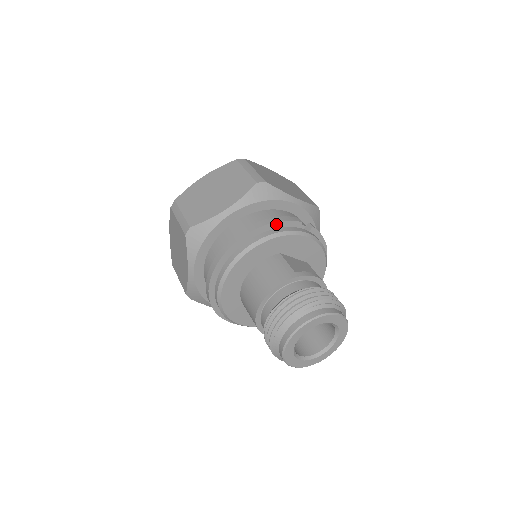
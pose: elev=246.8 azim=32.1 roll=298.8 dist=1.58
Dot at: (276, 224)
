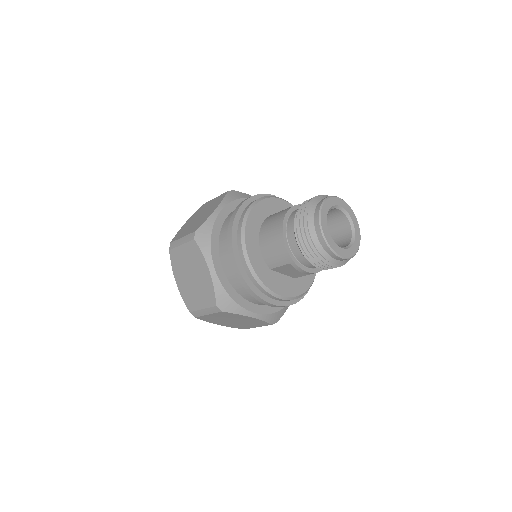
Dot at: (258, 196)
